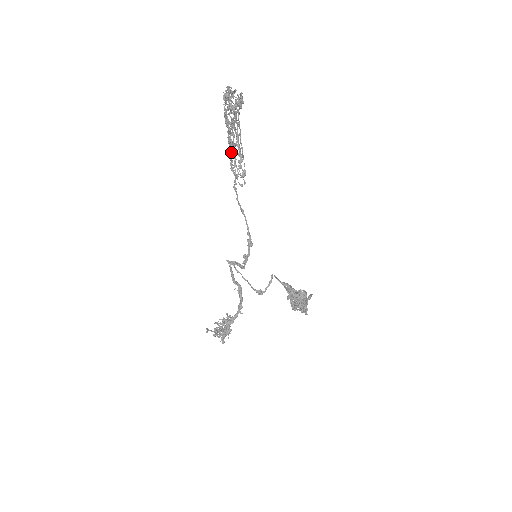
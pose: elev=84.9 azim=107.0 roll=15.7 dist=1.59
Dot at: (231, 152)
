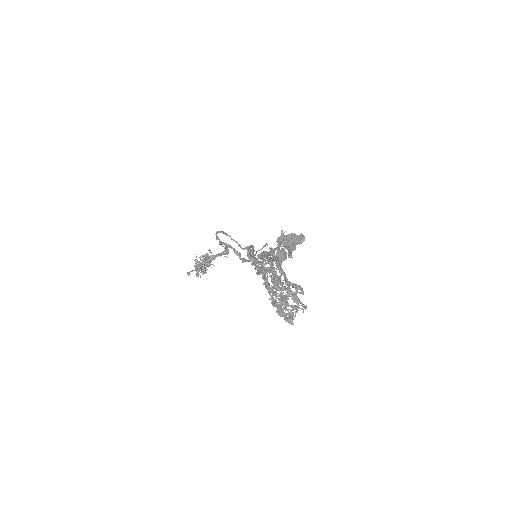
Dot at: occluded
